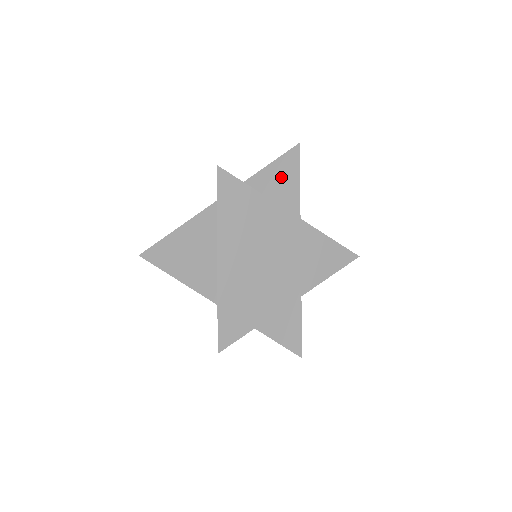
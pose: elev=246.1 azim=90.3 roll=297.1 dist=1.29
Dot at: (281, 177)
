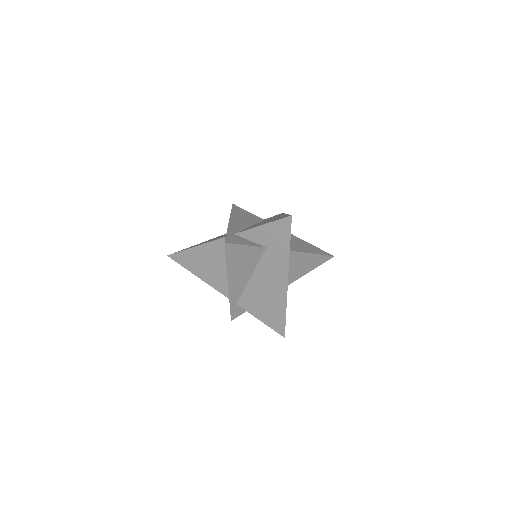
Dot at: occluded
